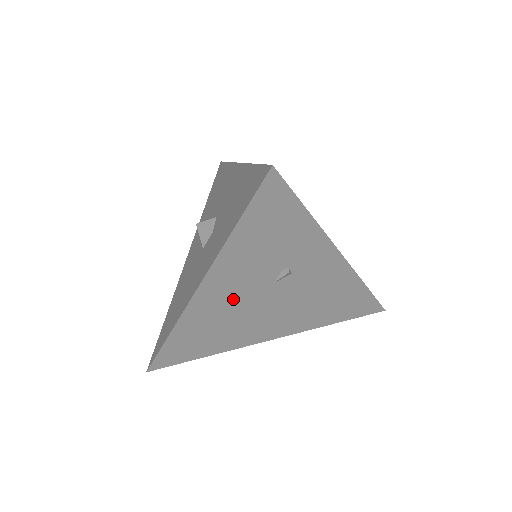
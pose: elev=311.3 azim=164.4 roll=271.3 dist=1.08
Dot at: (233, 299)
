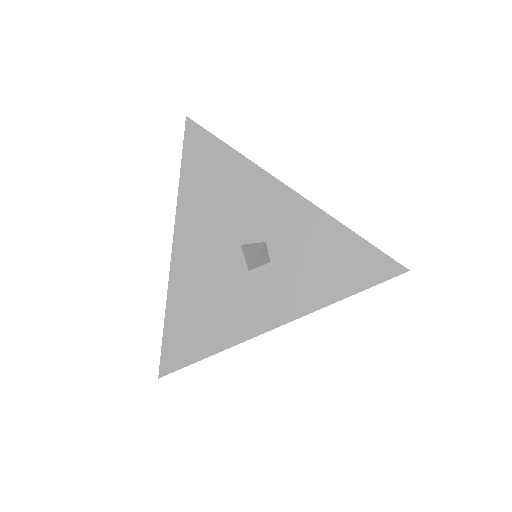
Dot at: occluded
